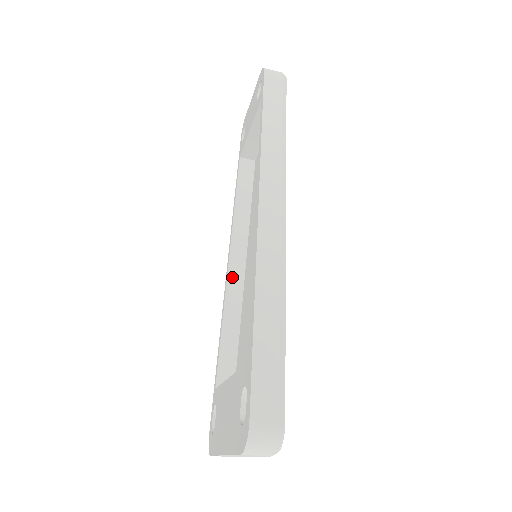
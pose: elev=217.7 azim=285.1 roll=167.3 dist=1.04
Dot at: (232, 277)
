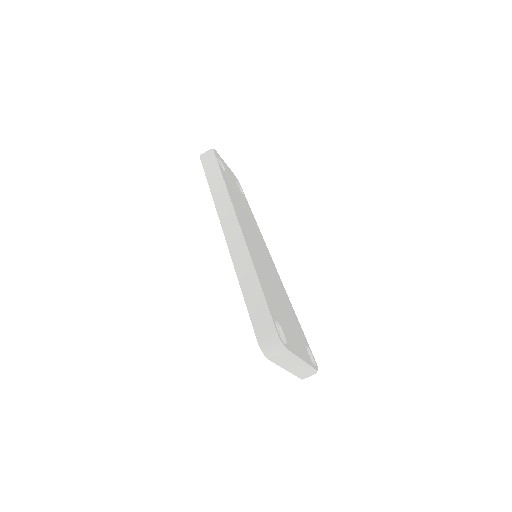
Dot at: occluded
